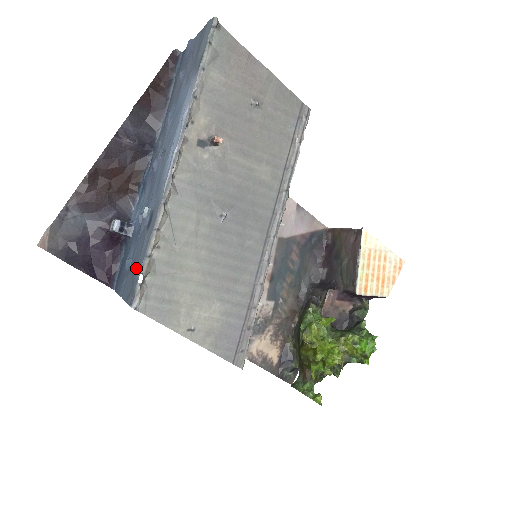
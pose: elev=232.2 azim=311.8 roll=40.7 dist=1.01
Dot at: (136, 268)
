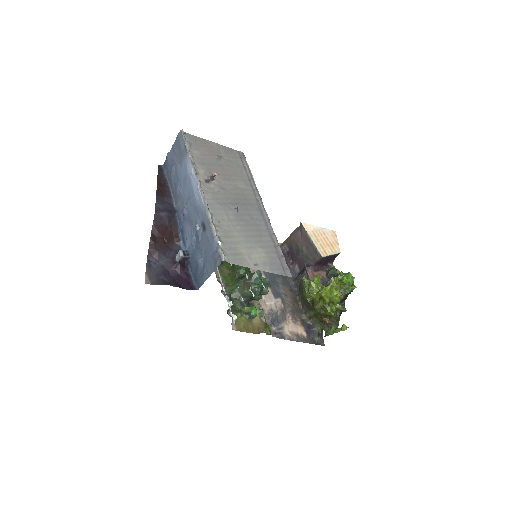
Dot at: (211, 250)
